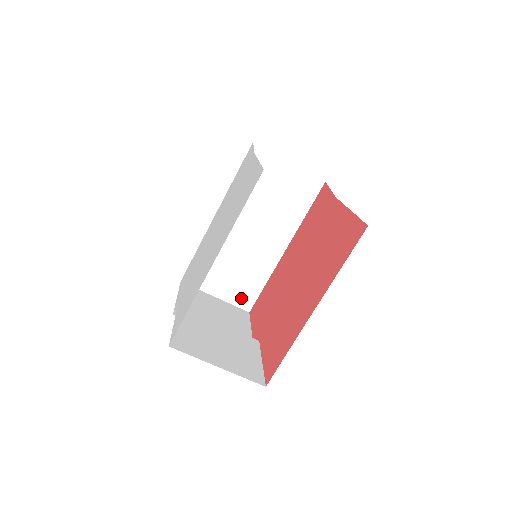
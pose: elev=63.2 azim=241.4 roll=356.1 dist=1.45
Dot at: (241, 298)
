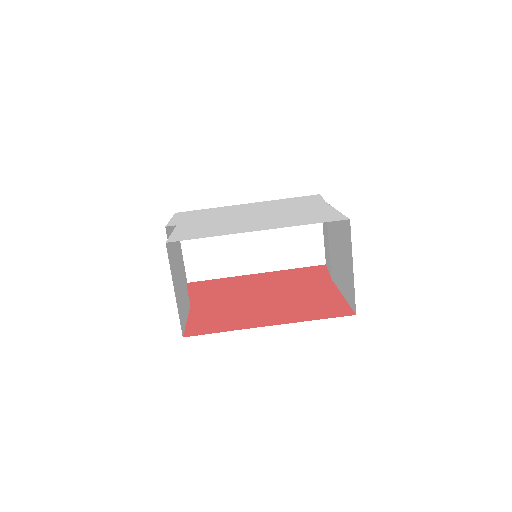
Dot at: (195, 268)
